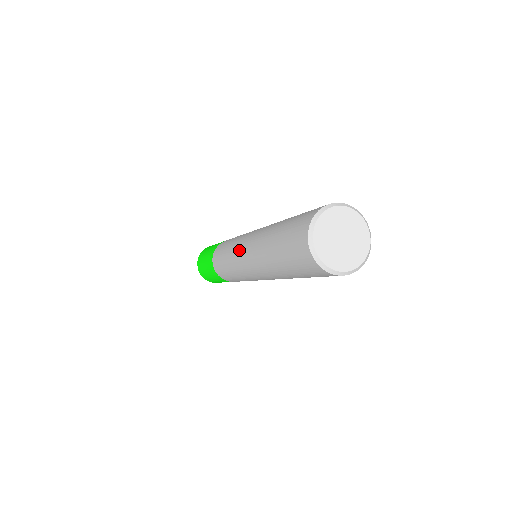
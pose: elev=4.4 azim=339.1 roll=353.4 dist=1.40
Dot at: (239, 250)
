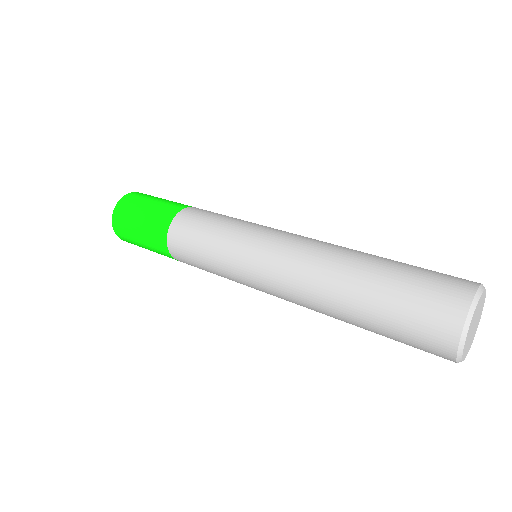
Dot at: (261, 289)
